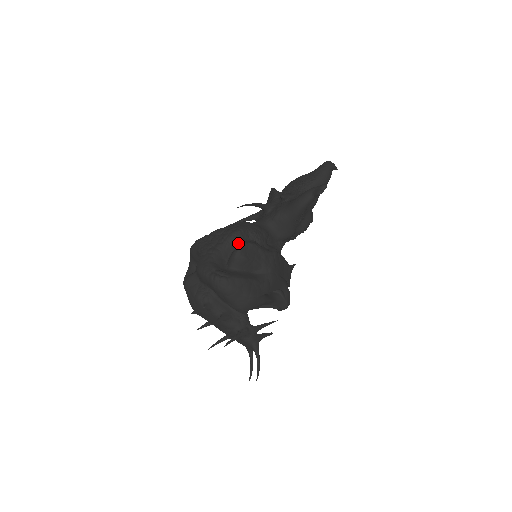
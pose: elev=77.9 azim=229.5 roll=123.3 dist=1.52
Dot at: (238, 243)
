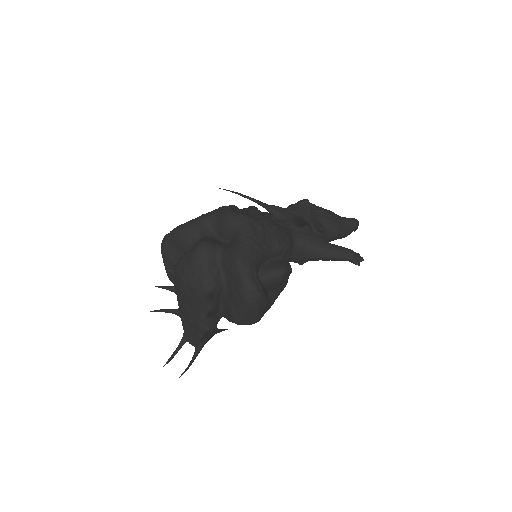
Dot at: (279, 256)
